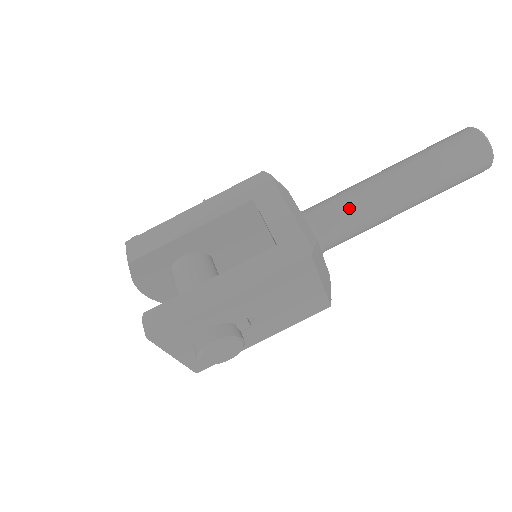
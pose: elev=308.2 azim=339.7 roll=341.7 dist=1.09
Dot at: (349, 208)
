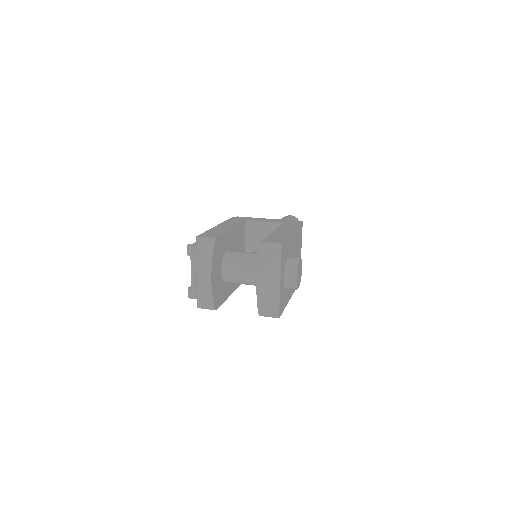
Dot at: occluded
